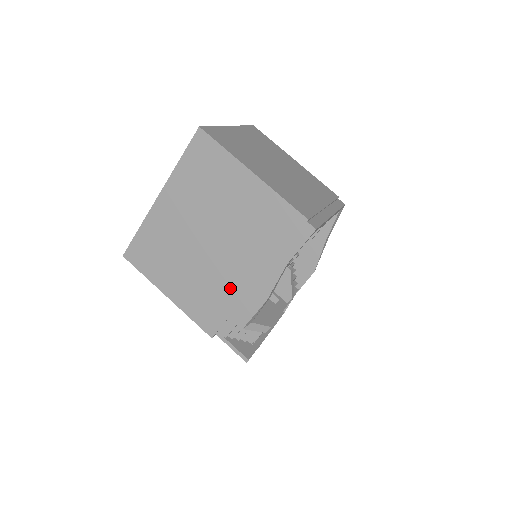
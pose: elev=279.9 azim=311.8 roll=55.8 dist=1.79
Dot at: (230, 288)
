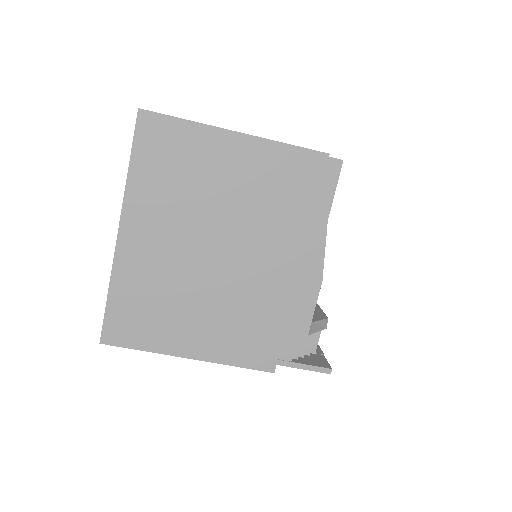
Dot at: (270, 294)
